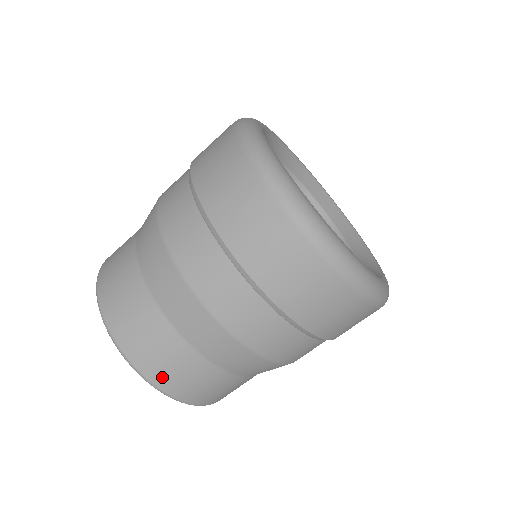
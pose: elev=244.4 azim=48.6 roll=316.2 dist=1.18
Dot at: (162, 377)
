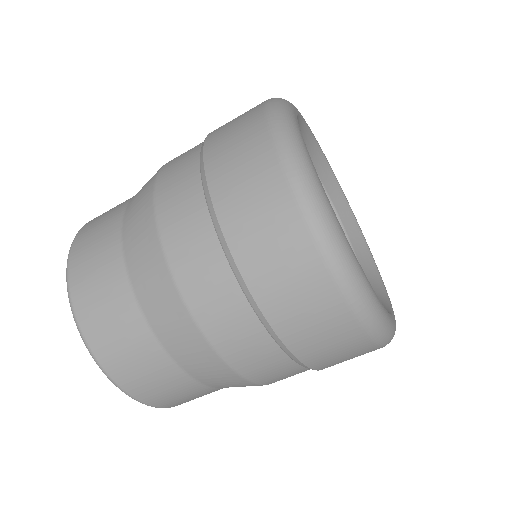
Dot at: occluded
